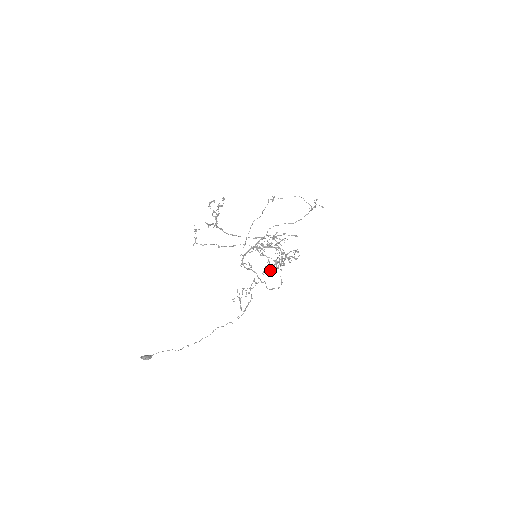
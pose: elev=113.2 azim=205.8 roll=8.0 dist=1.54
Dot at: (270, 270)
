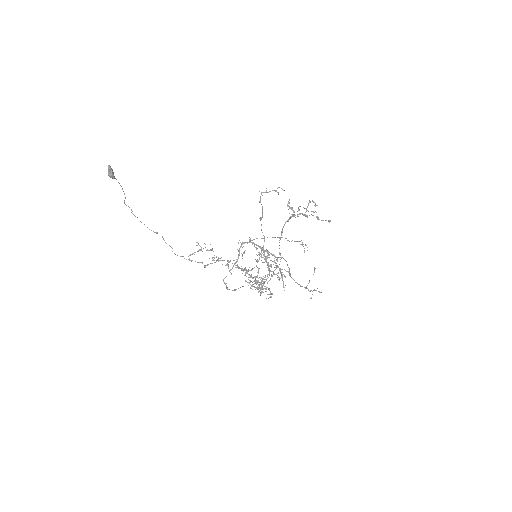
Dot at: (245, 275)
